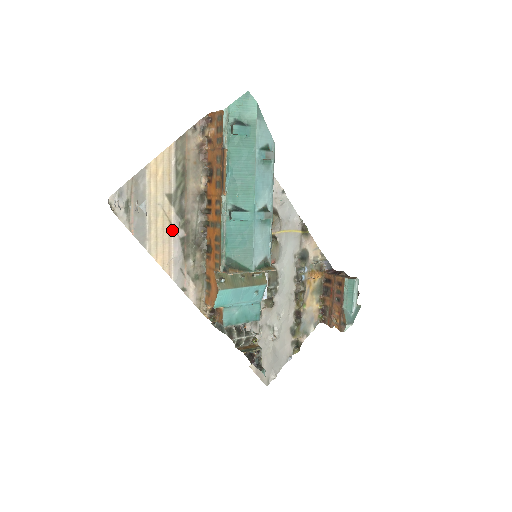
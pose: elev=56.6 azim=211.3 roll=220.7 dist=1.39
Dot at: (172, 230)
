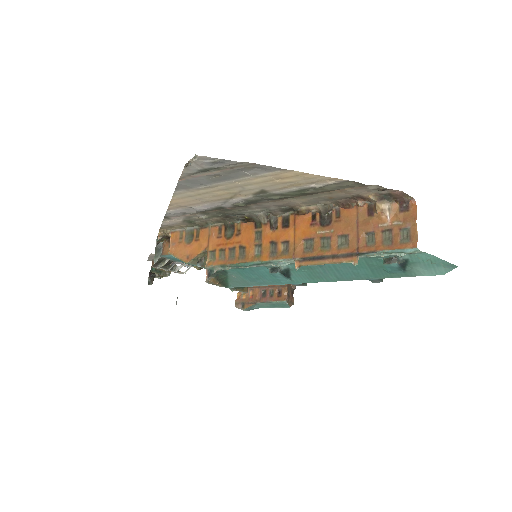
Dot at: (223, 200)
